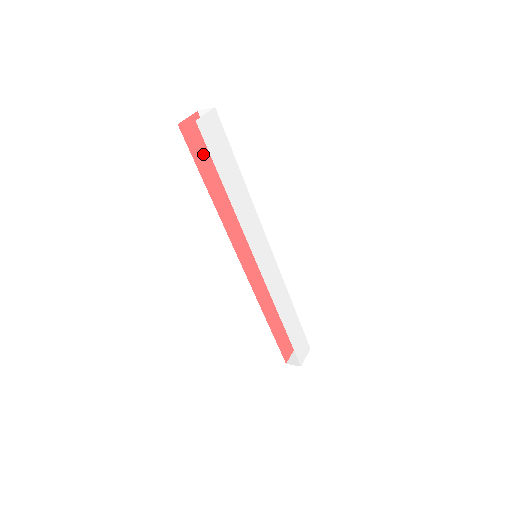
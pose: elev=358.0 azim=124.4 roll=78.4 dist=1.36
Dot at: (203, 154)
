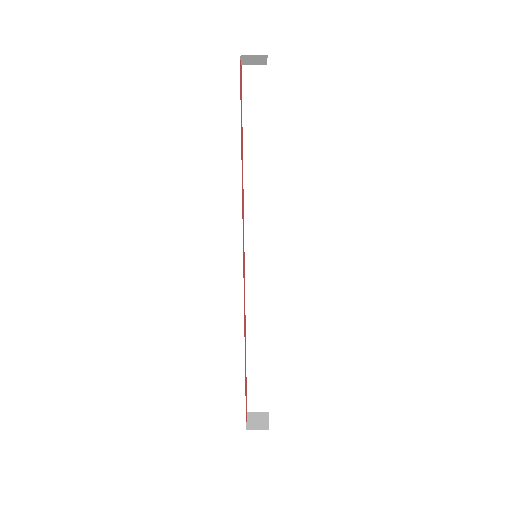
Dot at: (241, 108)
